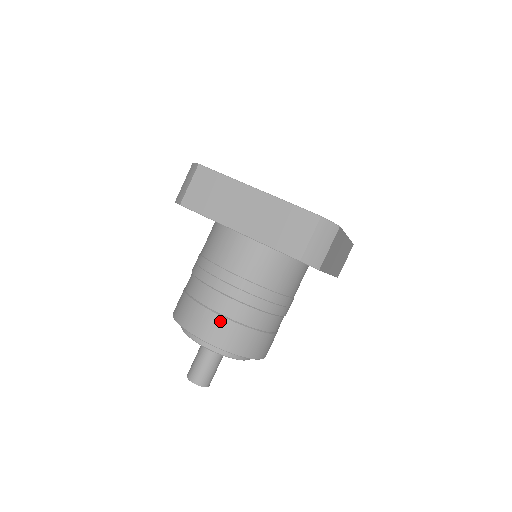
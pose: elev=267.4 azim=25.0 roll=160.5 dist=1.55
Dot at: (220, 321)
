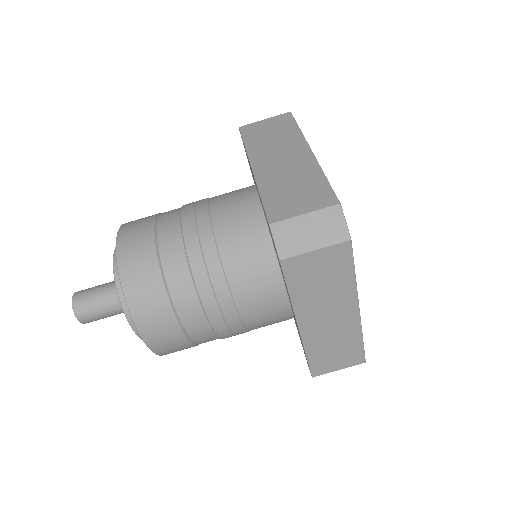
Dot at: (183, 342)
